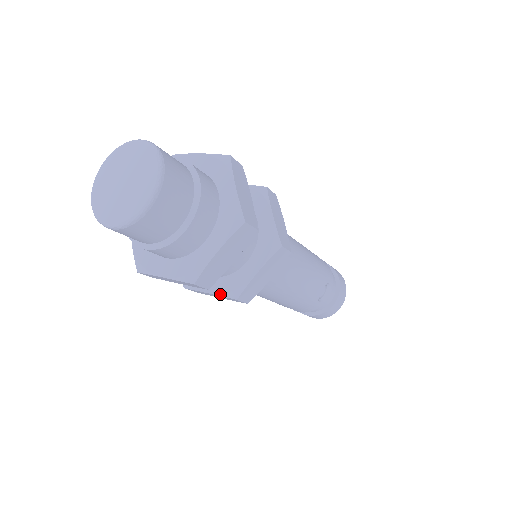
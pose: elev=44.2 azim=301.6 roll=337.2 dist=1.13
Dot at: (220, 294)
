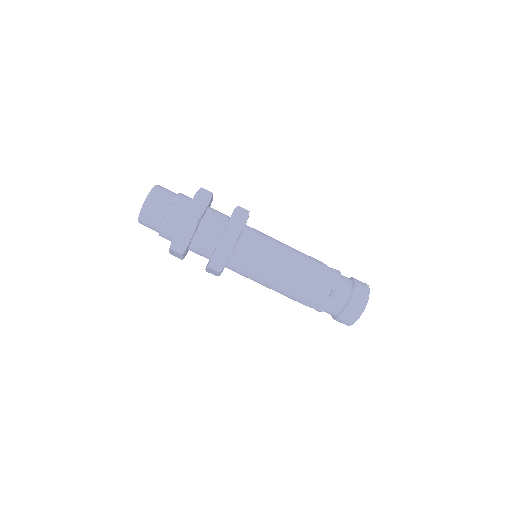
Dot at: (206, 267)
